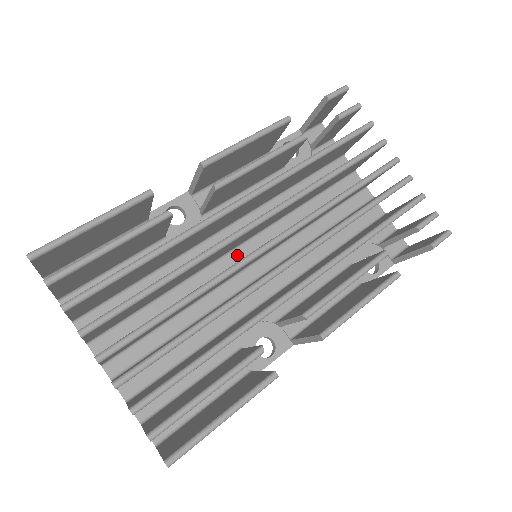
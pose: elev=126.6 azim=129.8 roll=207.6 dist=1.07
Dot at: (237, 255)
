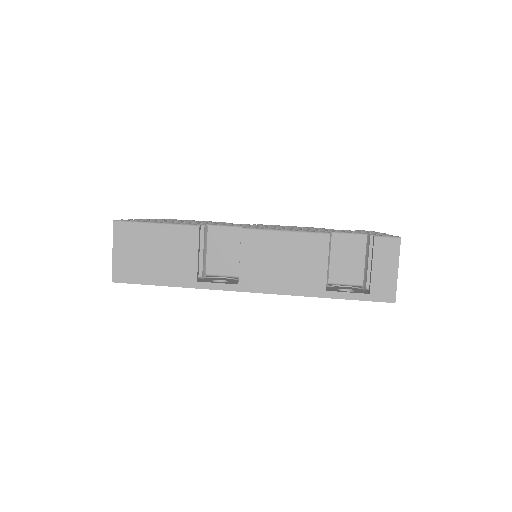
Dot at: occluded
